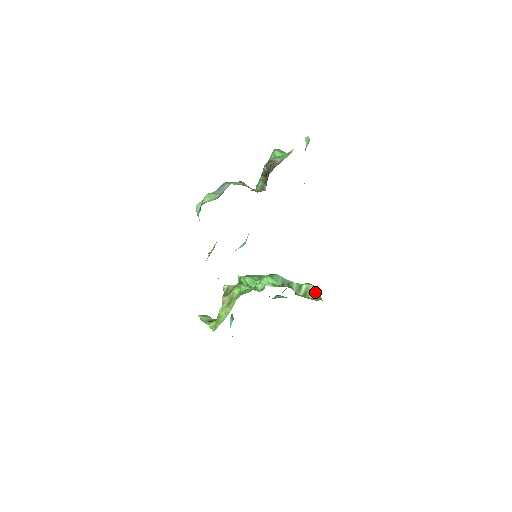
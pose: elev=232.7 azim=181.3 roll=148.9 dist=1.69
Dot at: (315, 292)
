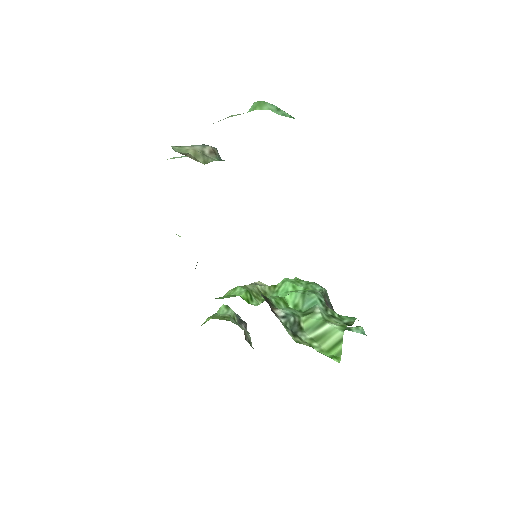
Dot at: (337, 343)
